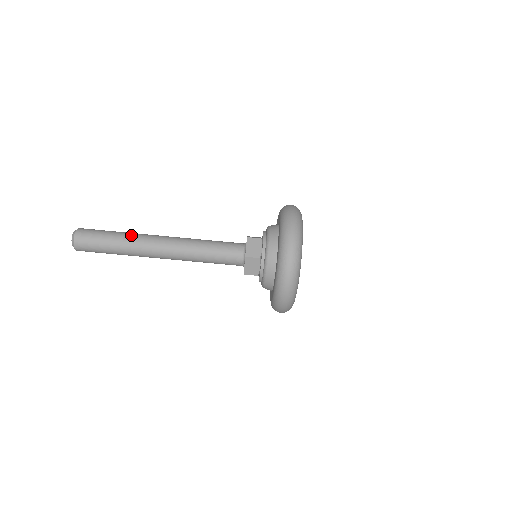
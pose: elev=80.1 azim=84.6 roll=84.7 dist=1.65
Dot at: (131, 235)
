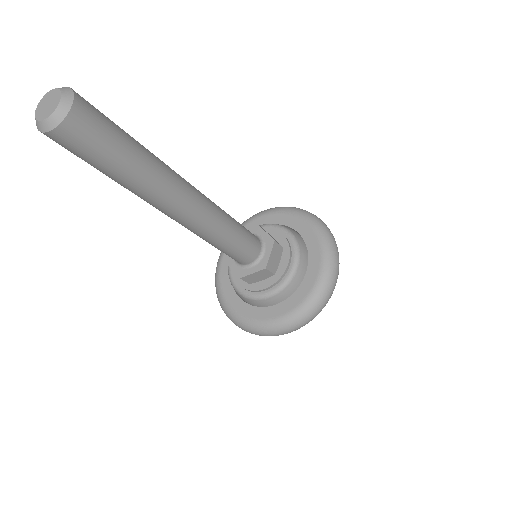
Dot at: (150, 185)
